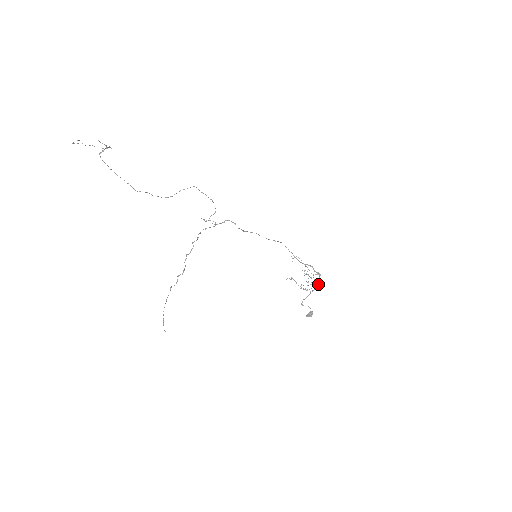
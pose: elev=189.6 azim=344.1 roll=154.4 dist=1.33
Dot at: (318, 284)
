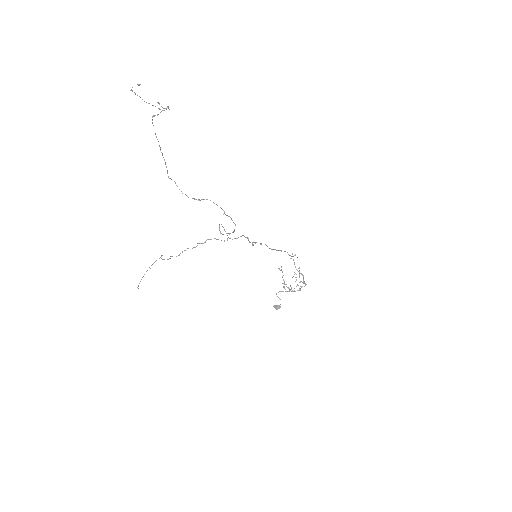
Dot at: (300, 290)
